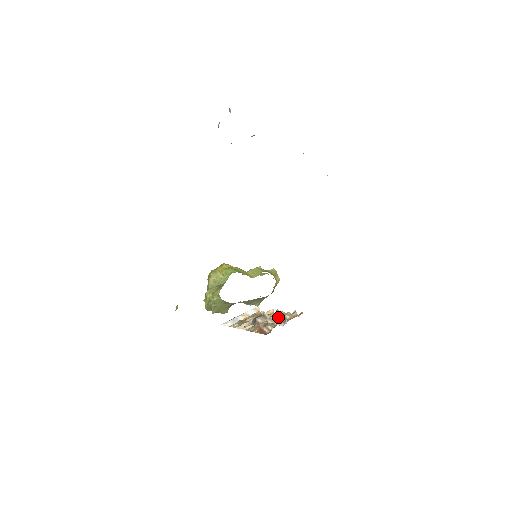
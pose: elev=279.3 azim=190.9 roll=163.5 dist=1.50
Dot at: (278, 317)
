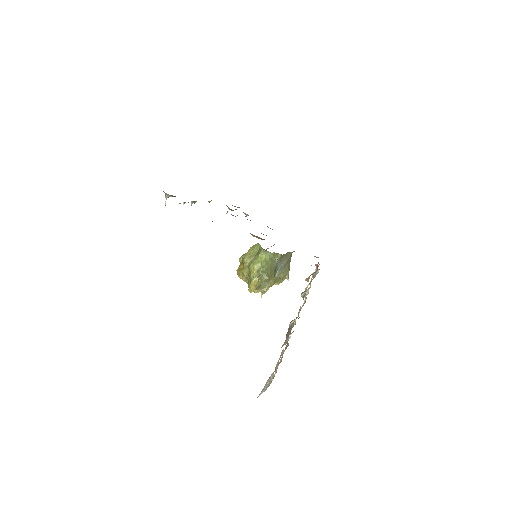
Dot at: occluded
